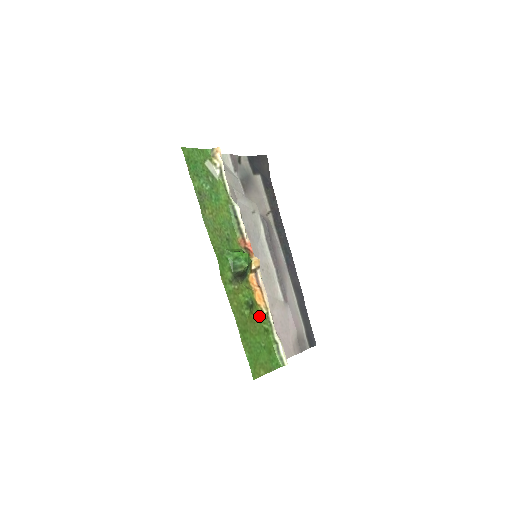
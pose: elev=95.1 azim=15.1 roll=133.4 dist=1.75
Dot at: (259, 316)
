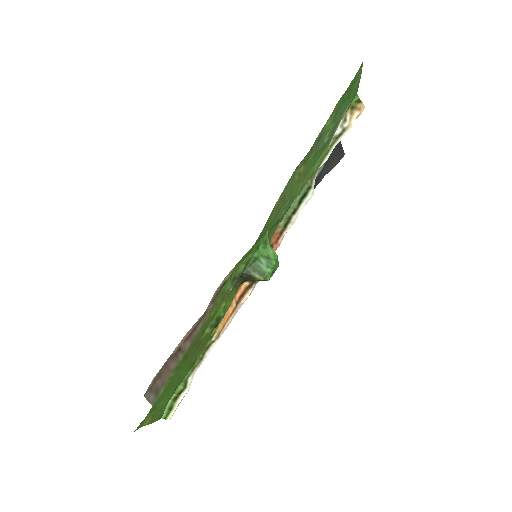
Dot at: (206, 341)
